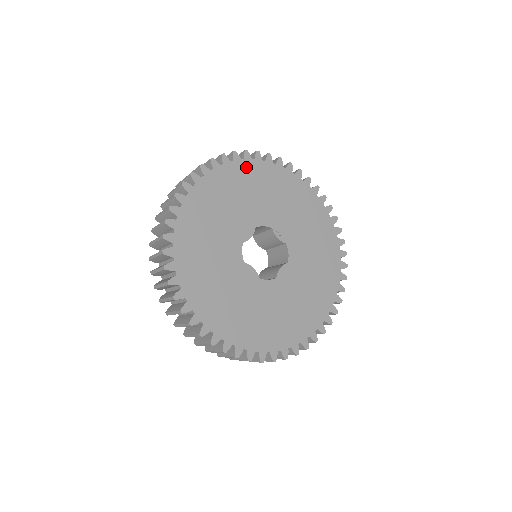
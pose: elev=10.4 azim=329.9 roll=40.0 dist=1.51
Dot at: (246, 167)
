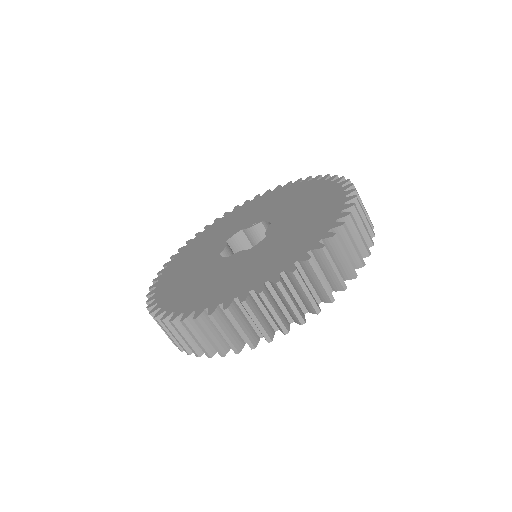
Dot at: (200, 237)
